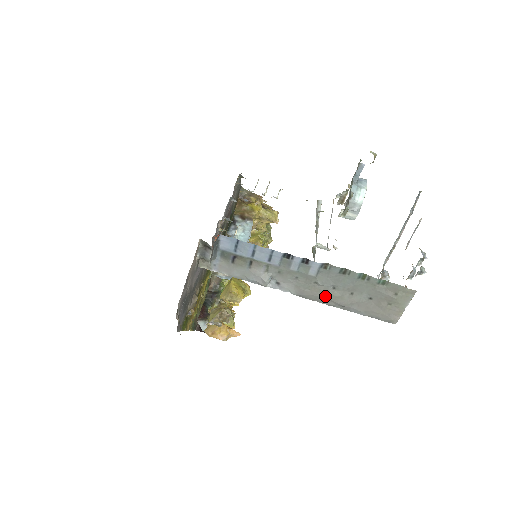
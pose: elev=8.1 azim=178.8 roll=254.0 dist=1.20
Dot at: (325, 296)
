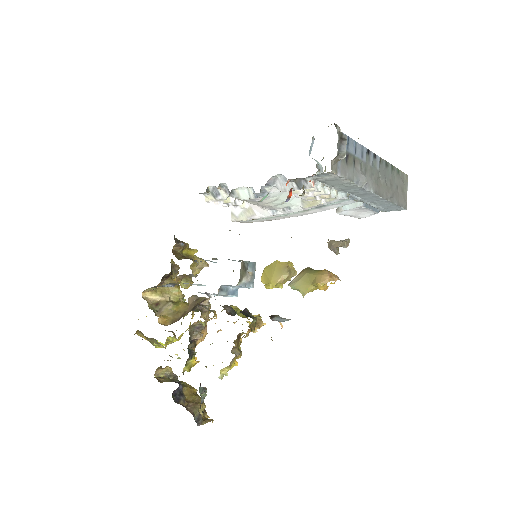
Dot at: (385, 189)
